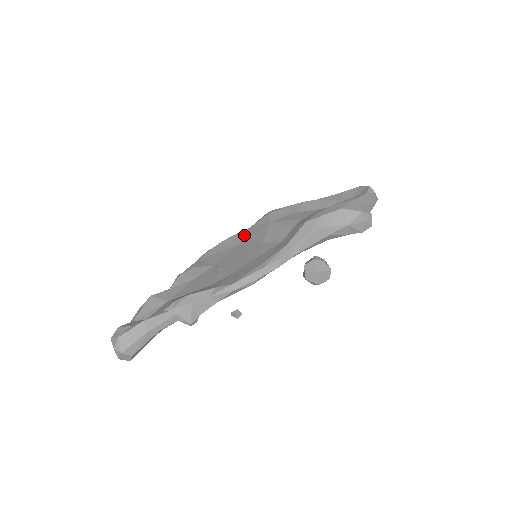
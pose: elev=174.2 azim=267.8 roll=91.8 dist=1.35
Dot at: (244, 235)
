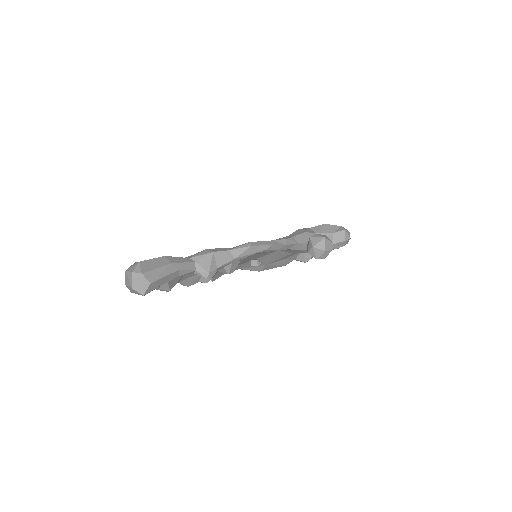
Dot at: occluded
